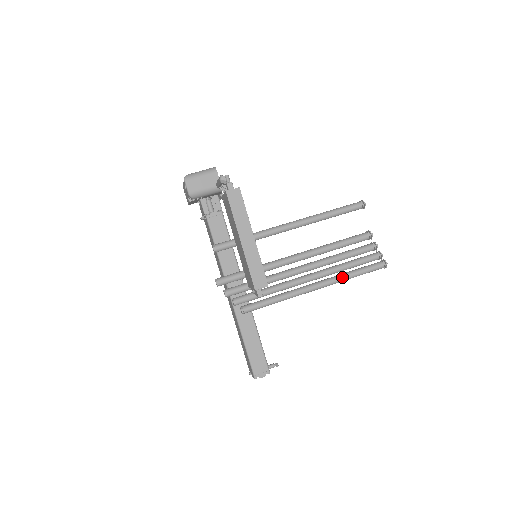
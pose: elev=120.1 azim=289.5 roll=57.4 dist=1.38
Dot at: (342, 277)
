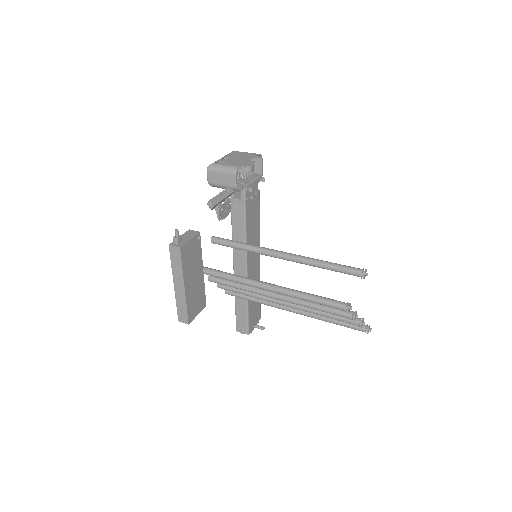
Dot at: (319, 317)
